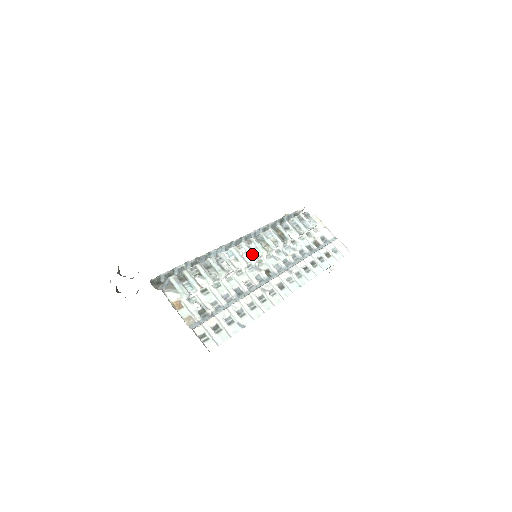
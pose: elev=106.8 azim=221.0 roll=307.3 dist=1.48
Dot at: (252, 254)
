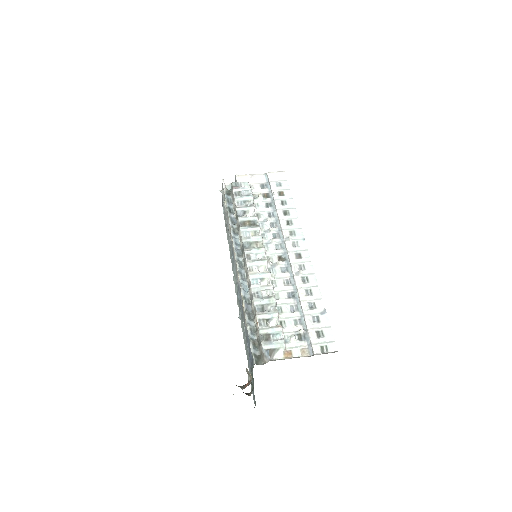
Dot at: (262, 262)
